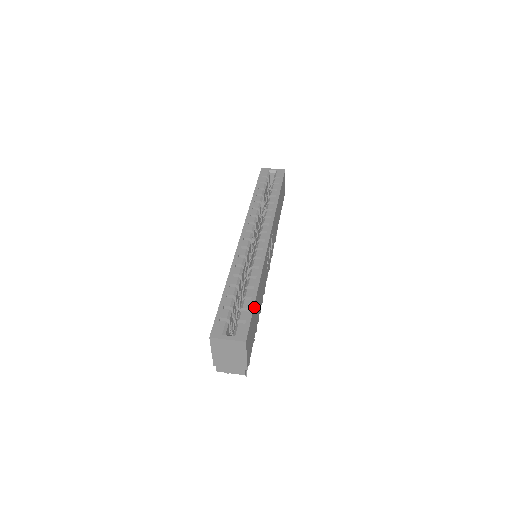
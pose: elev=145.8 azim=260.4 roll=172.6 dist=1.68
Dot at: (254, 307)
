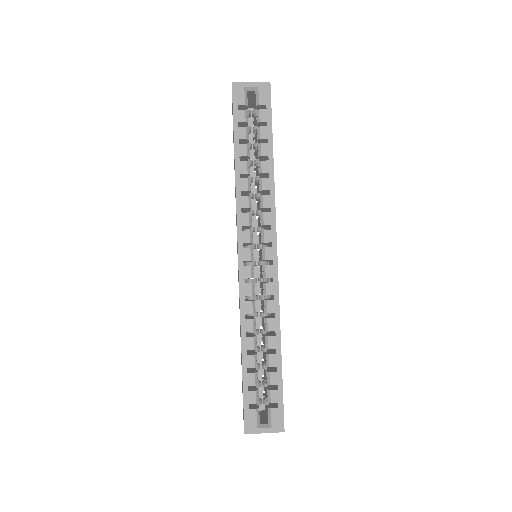
Dot at: (281, 377)
